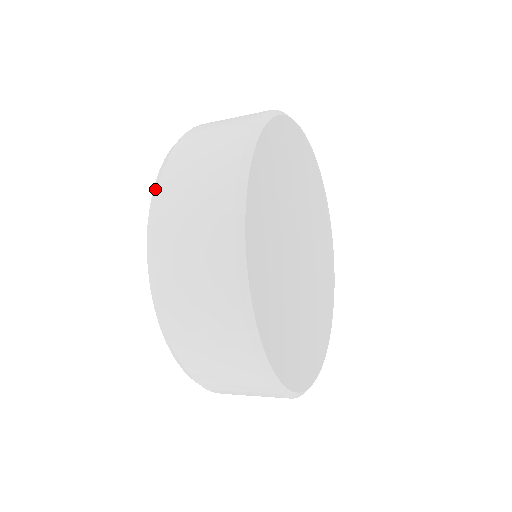
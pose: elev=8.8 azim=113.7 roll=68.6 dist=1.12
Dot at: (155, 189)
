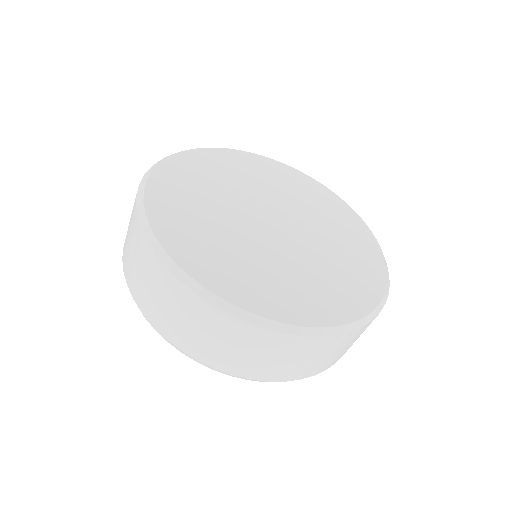
Dot at: occluded
